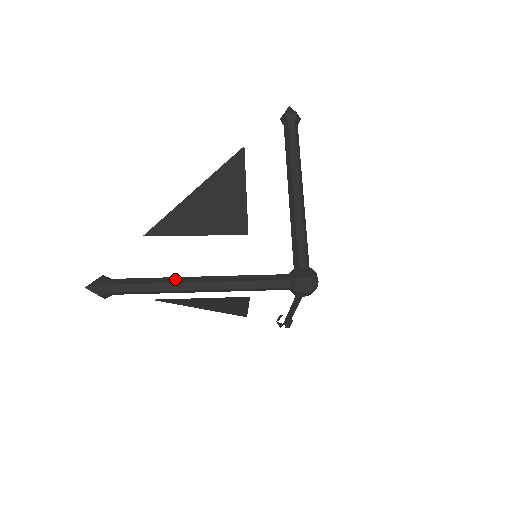
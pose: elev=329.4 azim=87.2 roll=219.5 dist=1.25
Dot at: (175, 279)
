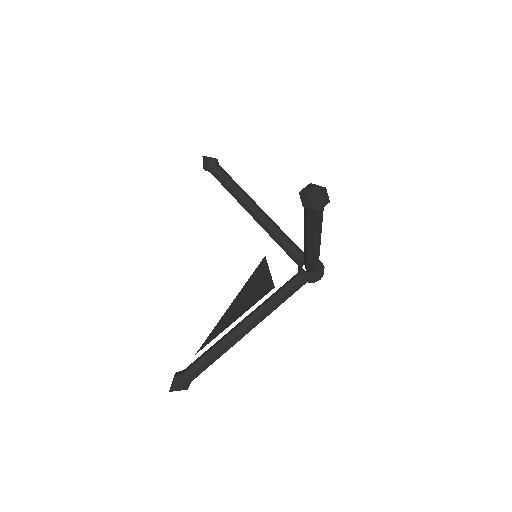
Dot at: (232, 343)
